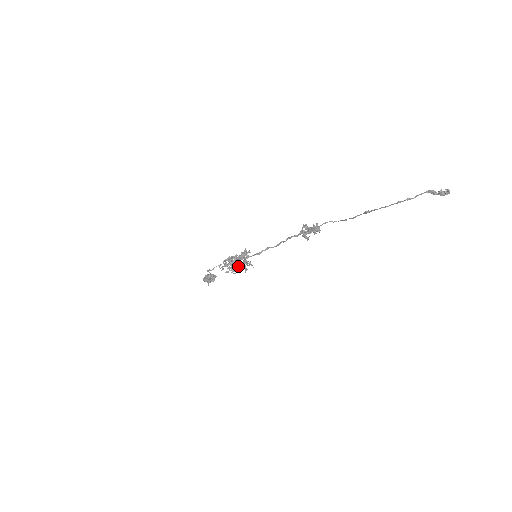
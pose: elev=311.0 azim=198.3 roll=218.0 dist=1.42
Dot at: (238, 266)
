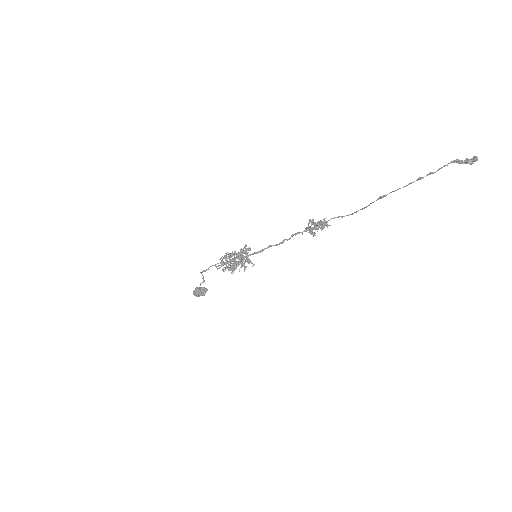
Dot at: (236, 264)
